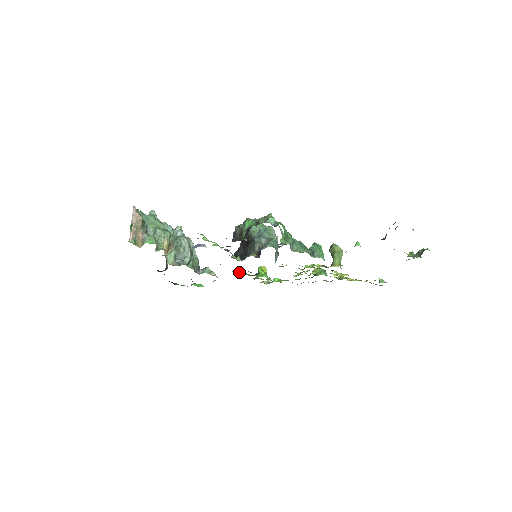
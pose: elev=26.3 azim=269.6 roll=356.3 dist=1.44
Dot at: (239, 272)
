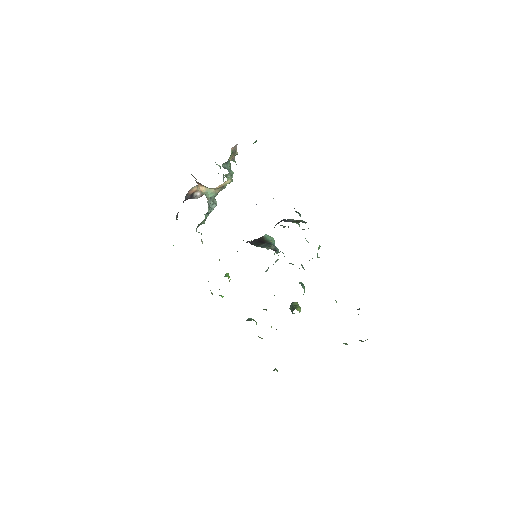
Dot at: occluded
